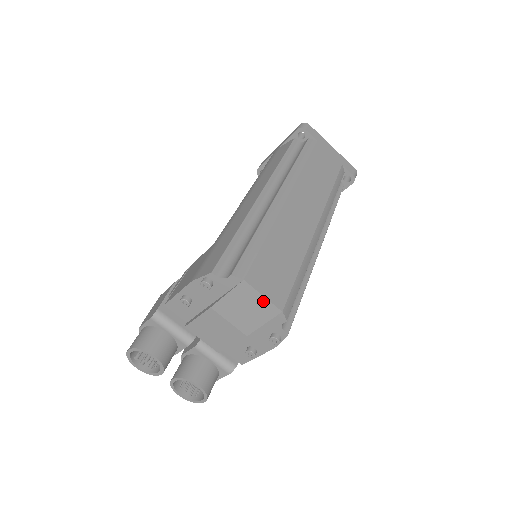
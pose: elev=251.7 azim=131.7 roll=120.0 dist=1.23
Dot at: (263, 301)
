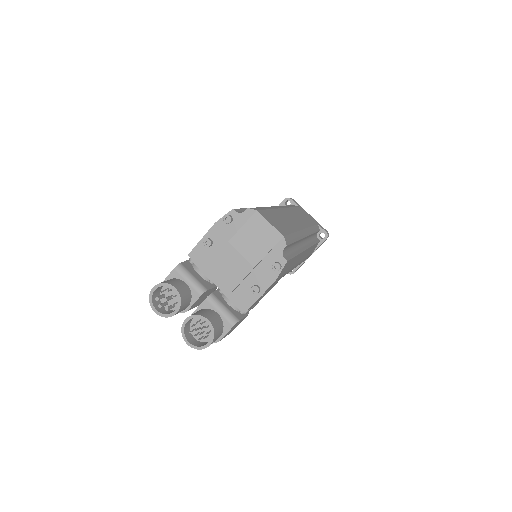
Dot at: (270, 228)
